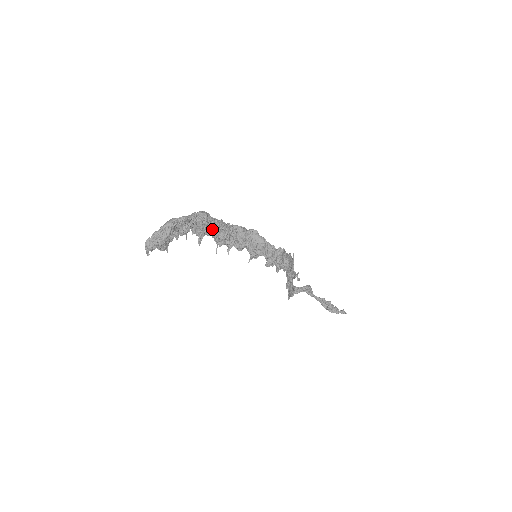
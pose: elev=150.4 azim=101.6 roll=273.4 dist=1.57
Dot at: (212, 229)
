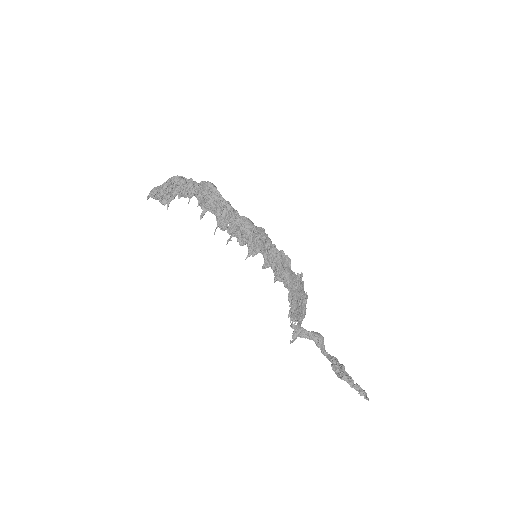
Dot at: (217, 206)
